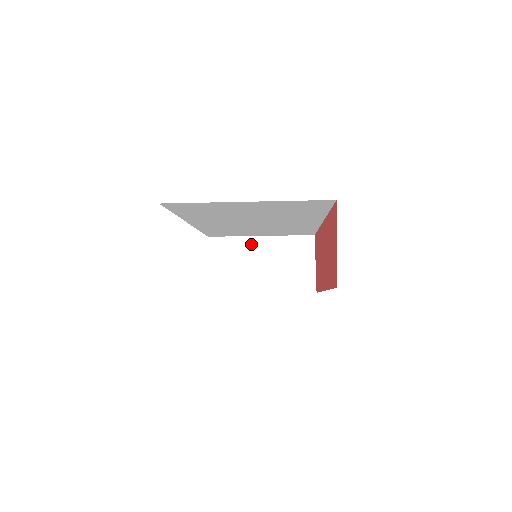
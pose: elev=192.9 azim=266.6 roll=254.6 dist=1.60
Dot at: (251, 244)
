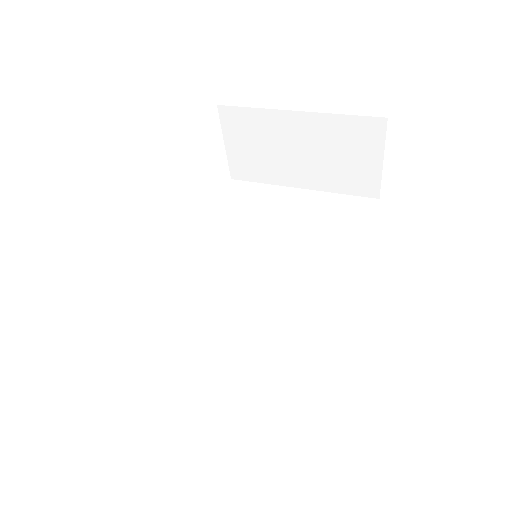
Dot at: (282, 122)
